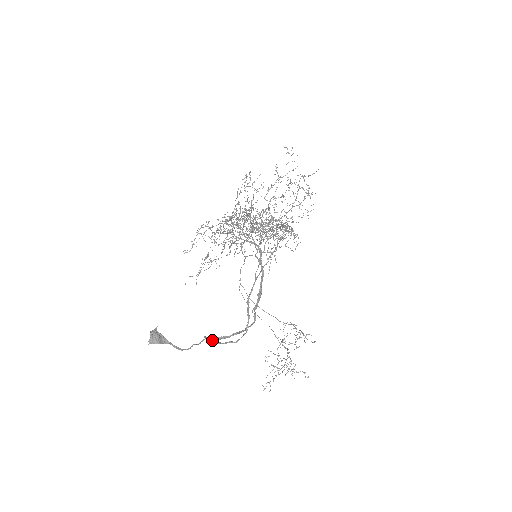
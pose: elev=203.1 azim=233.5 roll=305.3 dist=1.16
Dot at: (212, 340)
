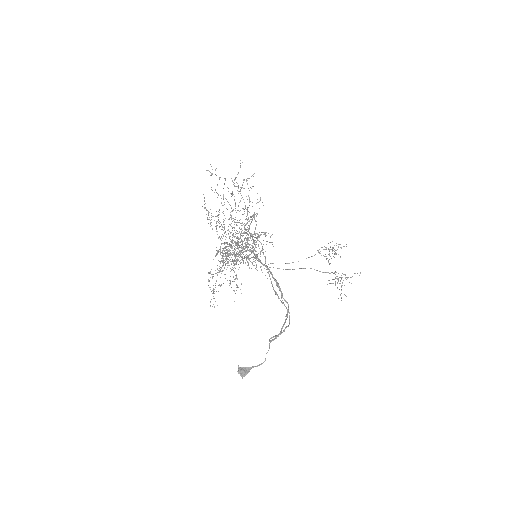
Dot at: occluded
